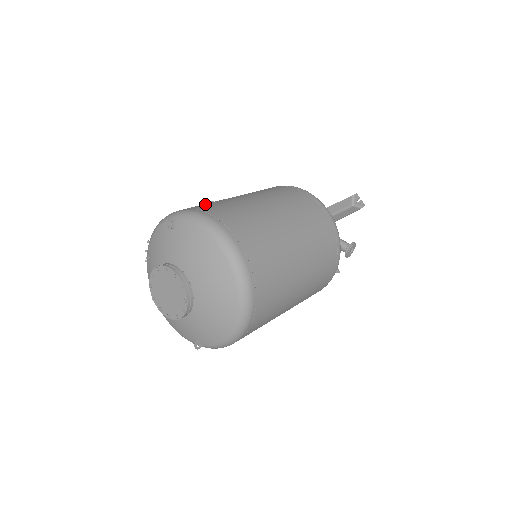
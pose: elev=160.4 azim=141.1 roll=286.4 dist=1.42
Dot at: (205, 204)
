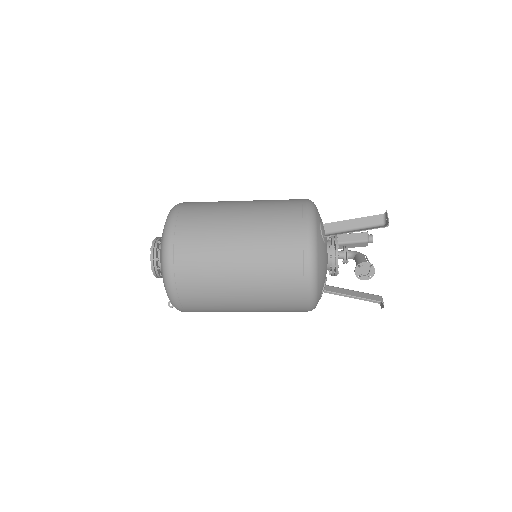
Dot at: occluded
